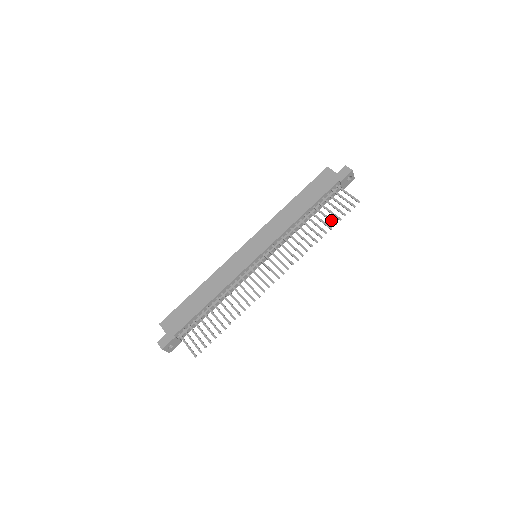
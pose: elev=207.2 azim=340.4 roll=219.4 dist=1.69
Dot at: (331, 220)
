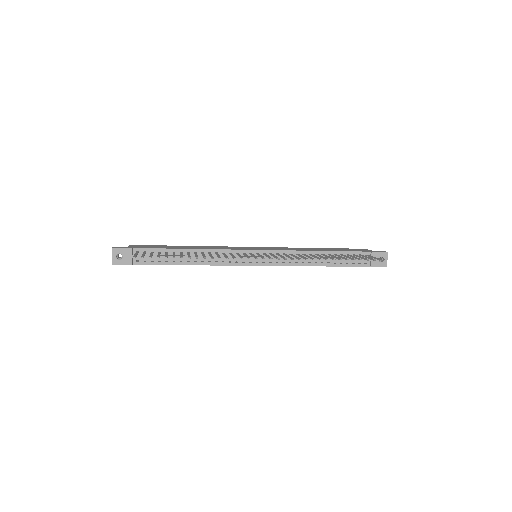
Dot at: (345, 258)
